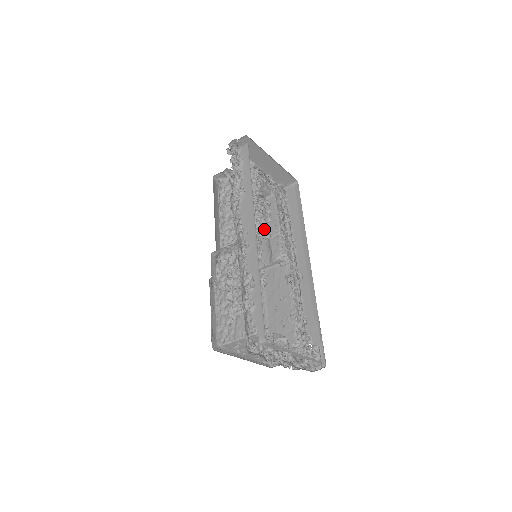
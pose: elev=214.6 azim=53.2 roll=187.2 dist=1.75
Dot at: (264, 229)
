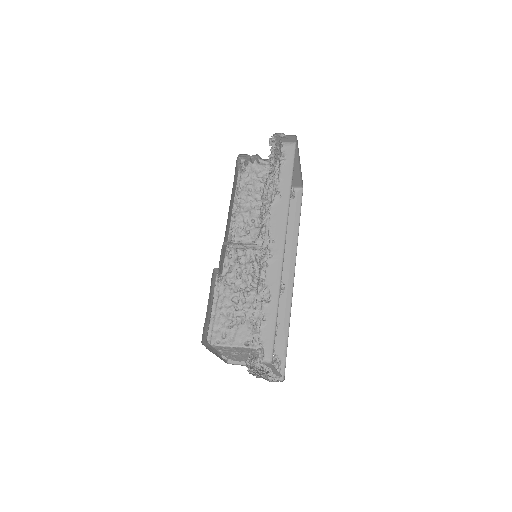
Dot at: occluded
